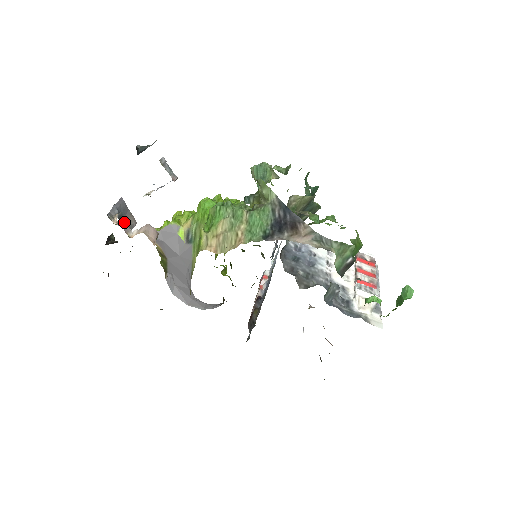
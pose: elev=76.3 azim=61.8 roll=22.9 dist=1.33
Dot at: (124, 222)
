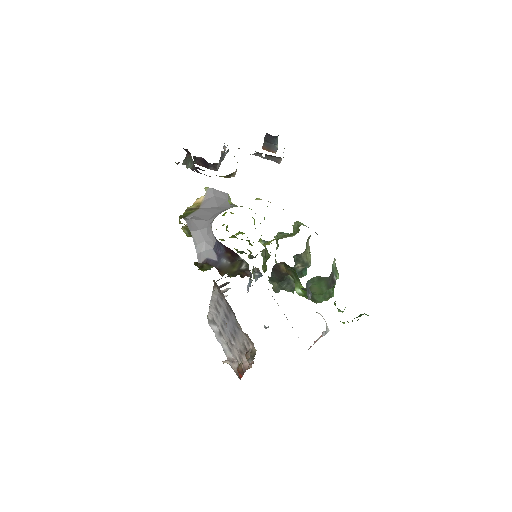
Dot at: occluded
